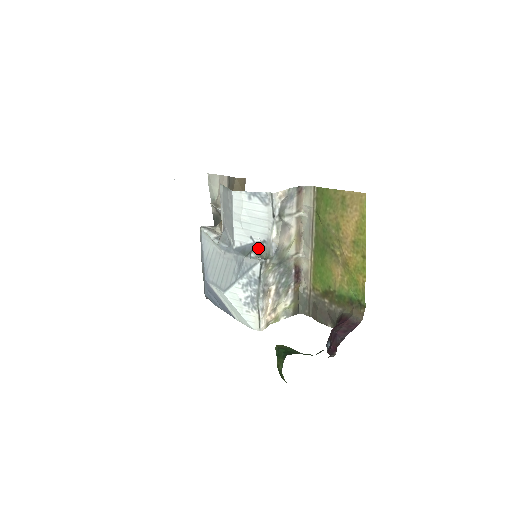
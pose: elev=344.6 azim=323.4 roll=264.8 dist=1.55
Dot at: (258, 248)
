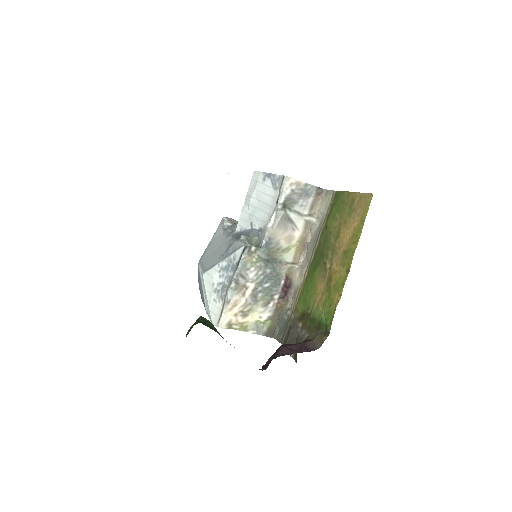
Dot at: (252, 235)
